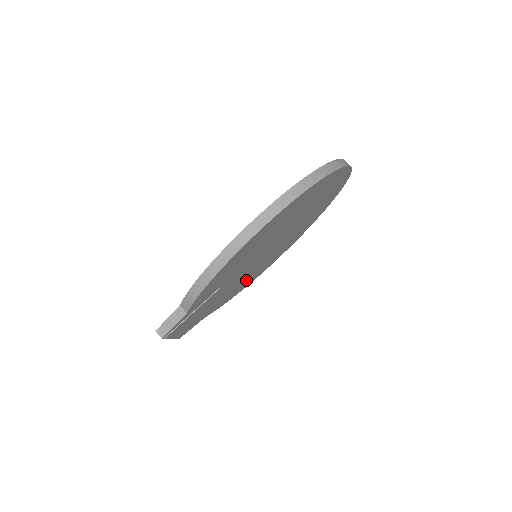
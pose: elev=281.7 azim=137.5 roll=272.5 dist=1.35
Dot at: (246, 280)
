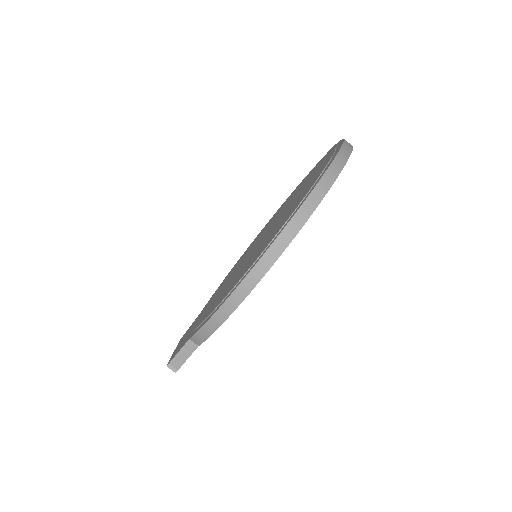
Dot at: occluded
